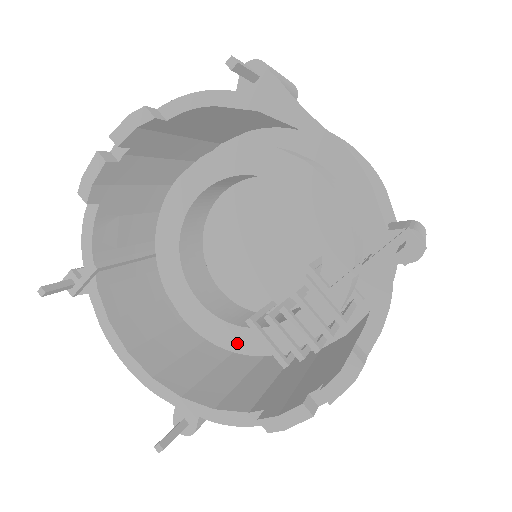
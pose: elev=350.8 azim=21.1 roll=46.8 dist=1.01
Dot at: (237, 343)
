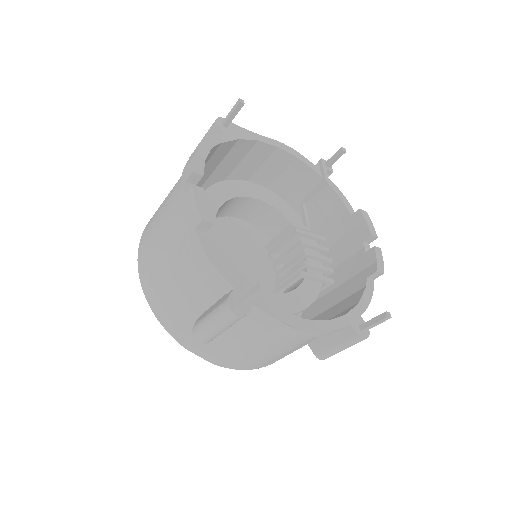
Dot at: (306, 298)
